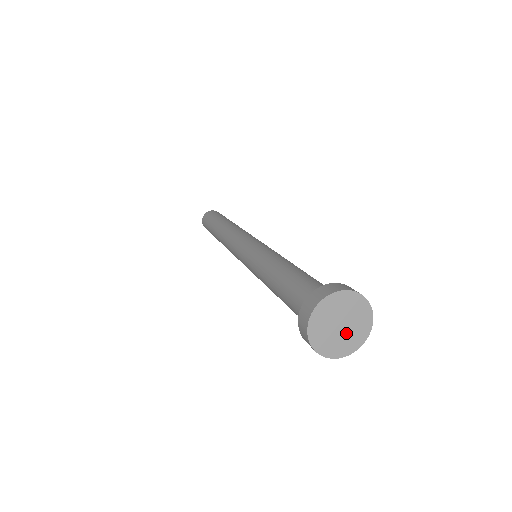
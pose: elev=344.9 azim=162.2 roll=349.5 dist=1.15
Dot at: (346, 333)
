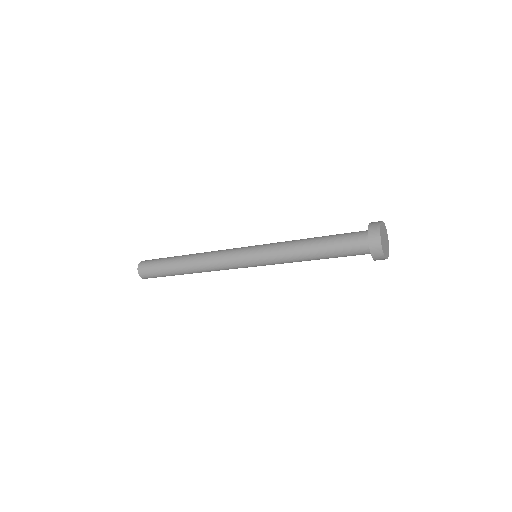
Dot at: (386, 244)
